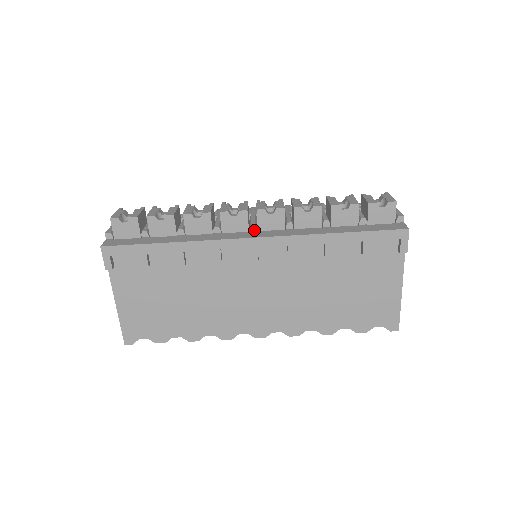
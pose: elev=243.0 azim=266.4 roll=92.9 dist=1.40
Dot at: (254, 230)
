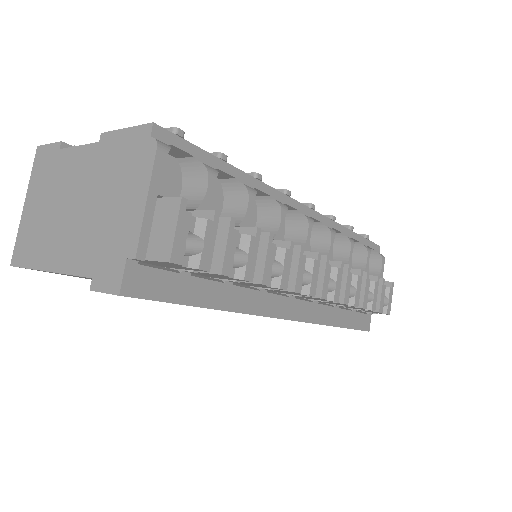
Dot at: (294, 296)
